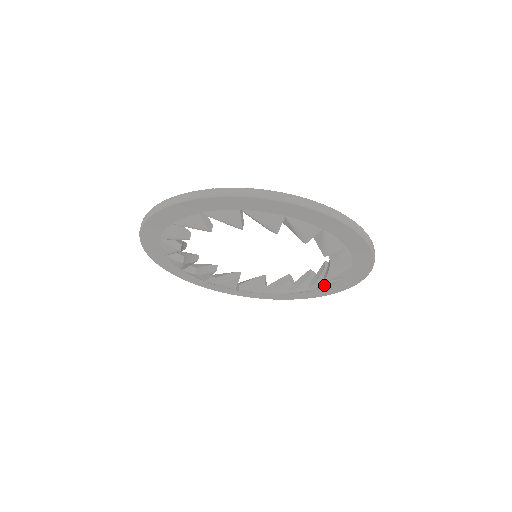
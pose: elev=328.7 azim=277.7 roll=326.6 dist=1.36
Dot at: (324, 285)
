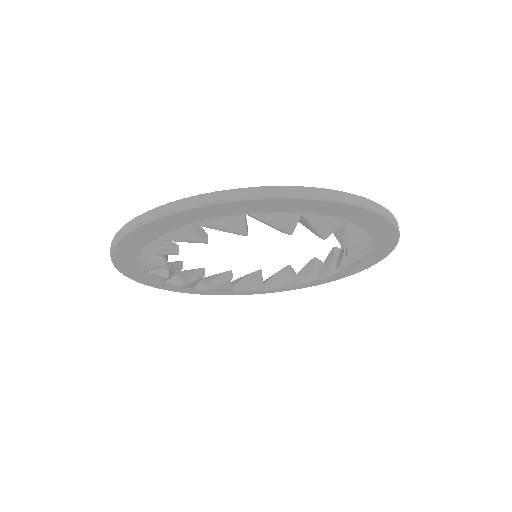
Dot at: (334, 274)
